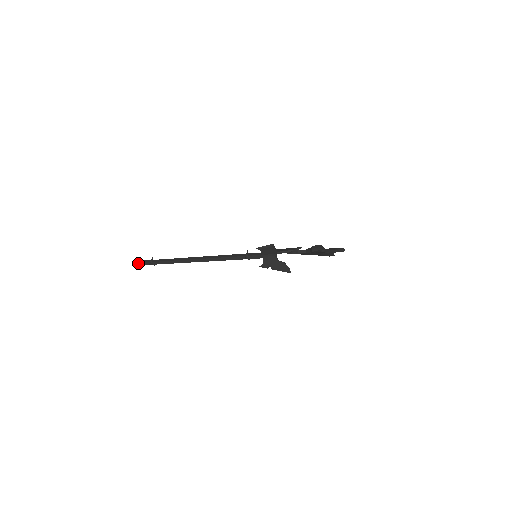
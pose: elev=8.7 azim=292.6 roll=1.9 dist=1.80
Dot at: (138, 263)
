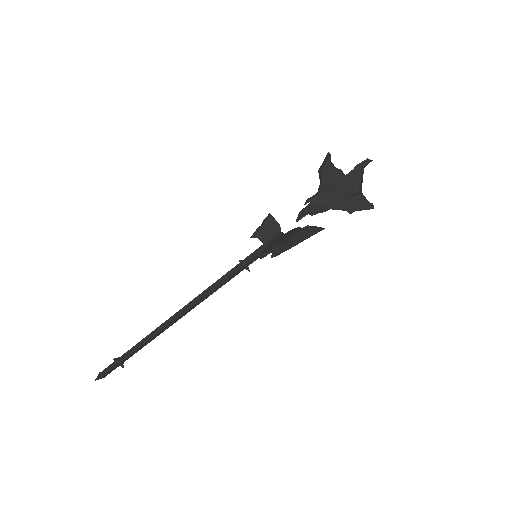
Dot at: (101, 373)
